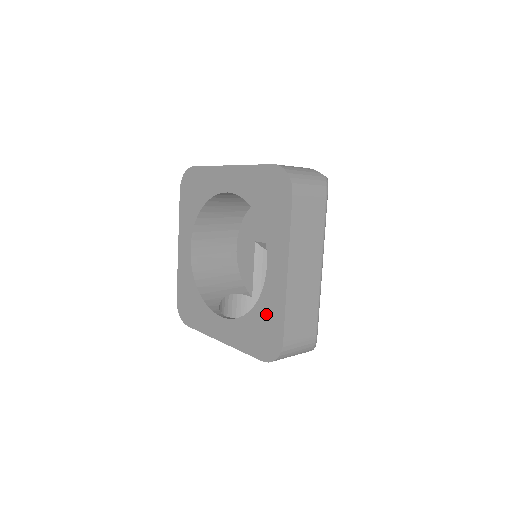
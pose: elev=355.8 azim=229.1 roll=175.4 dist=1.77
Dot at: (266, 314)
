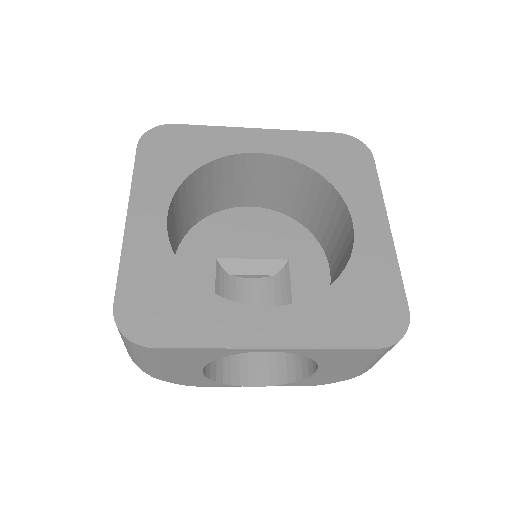
Dot at: (367, 280)
